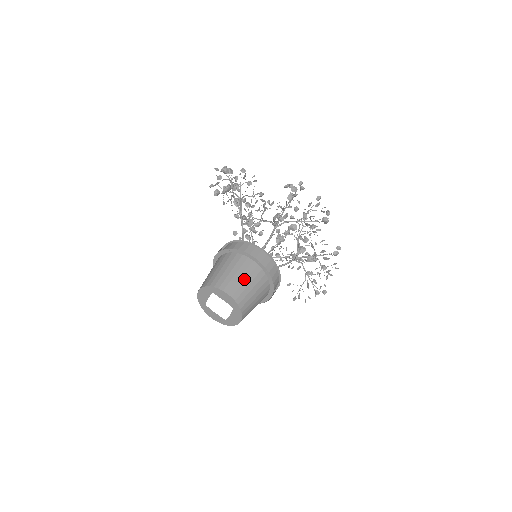
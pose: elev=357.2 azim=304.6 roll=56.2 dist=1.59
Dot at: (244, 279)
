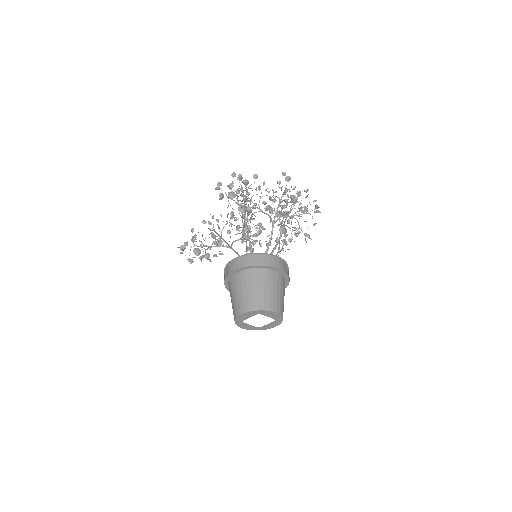
Dot at: (241, 292)
